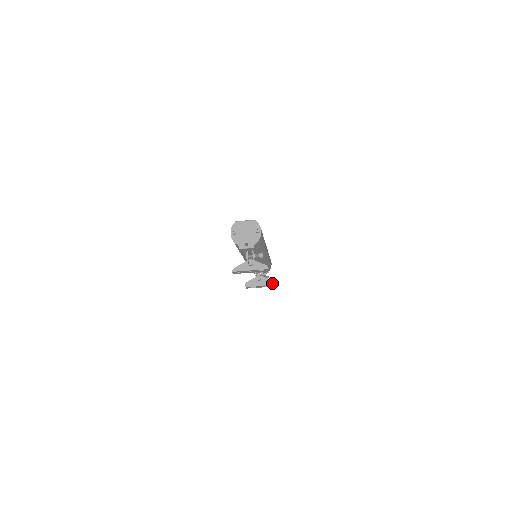
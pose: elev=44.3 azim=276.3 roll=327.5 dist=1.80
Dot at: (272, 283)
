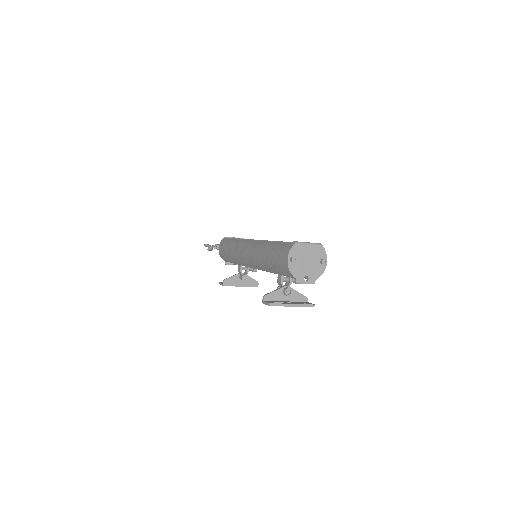
Dot at: (256, 284)
